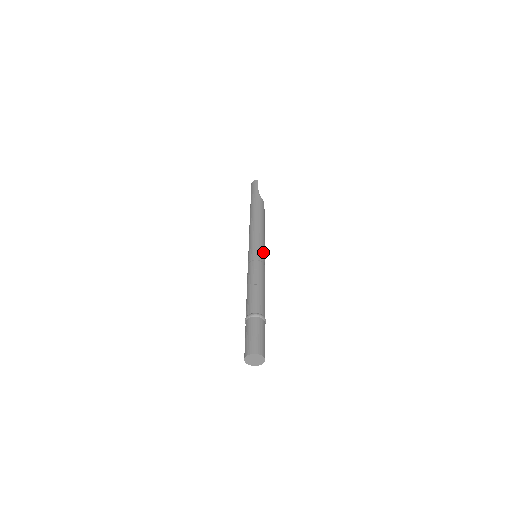
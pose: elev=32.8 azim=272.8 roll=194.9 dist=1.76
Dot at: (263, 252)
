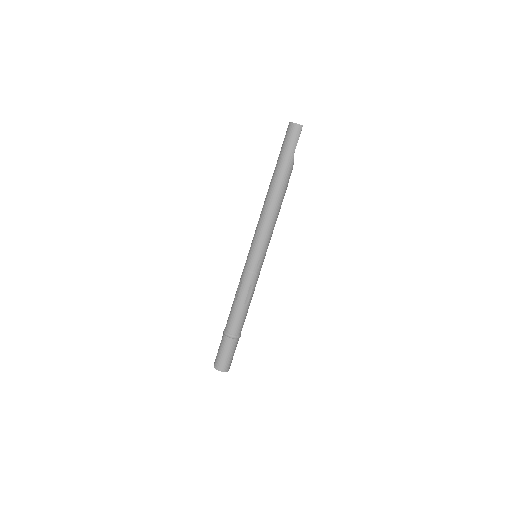
Dot at: occluded
